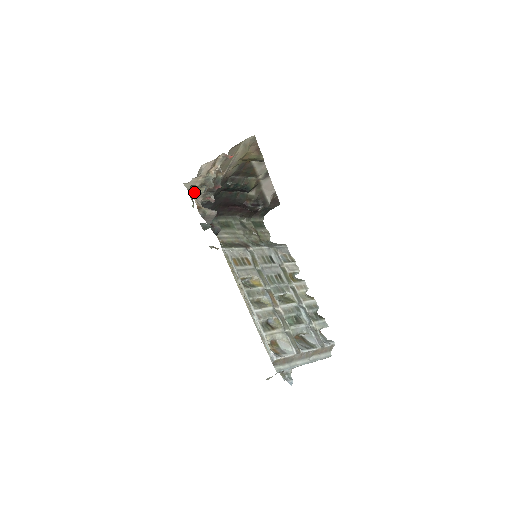
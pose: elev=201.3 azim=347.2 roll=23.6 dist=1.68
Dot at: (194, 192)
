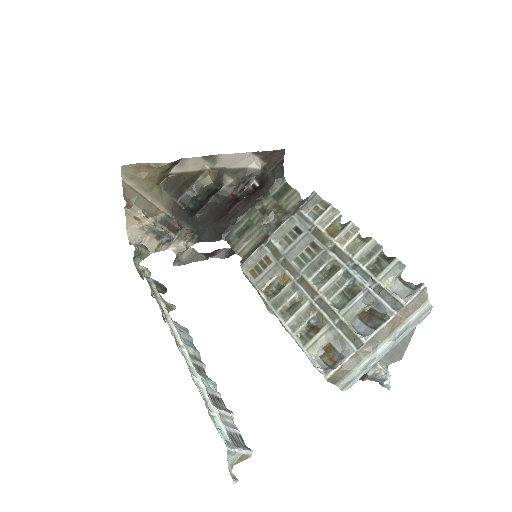
Dot at: (165, 247)
